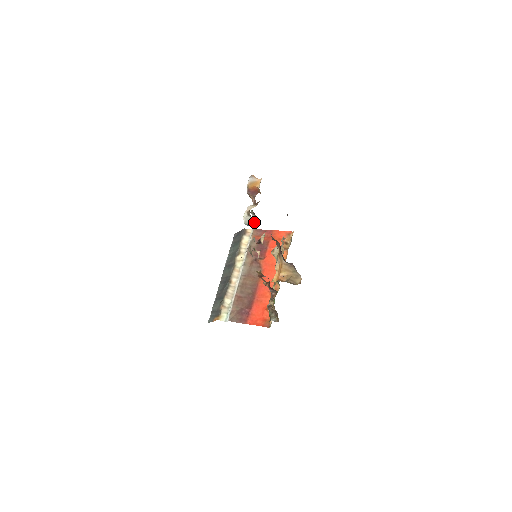
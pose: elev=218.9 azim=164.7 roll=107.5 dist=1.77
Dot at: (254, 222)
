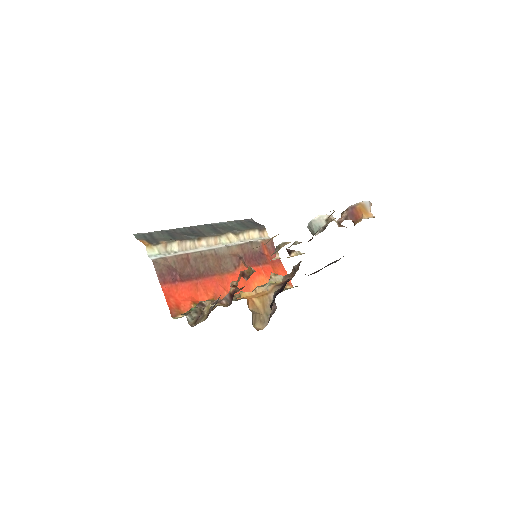
Dot at: occluded
